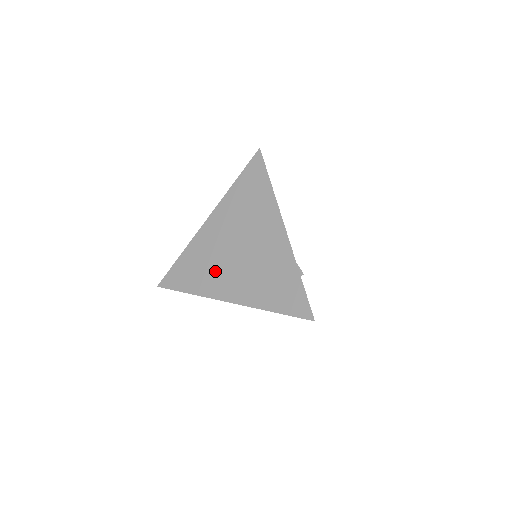
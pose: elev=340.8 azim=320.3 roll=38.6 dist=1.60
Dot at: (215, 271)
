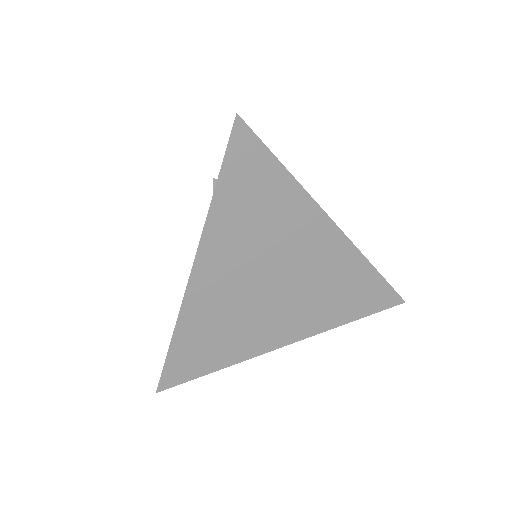
Dot at: (248, 326)
